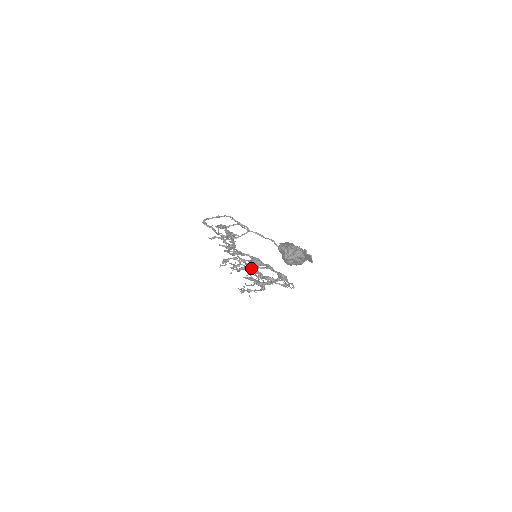
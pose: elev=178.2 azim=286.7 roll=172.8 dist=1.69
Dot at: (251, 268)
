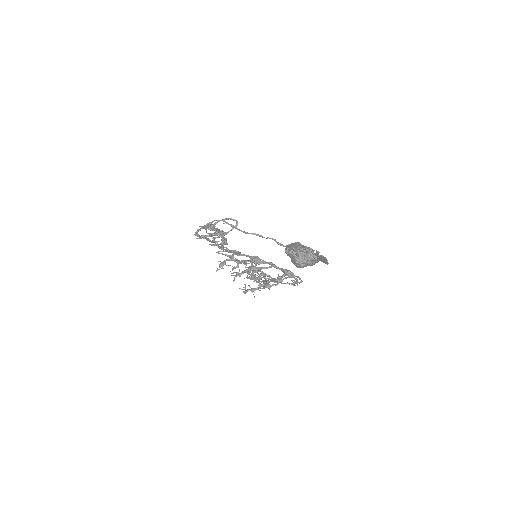
Dot at: (254, 270)
